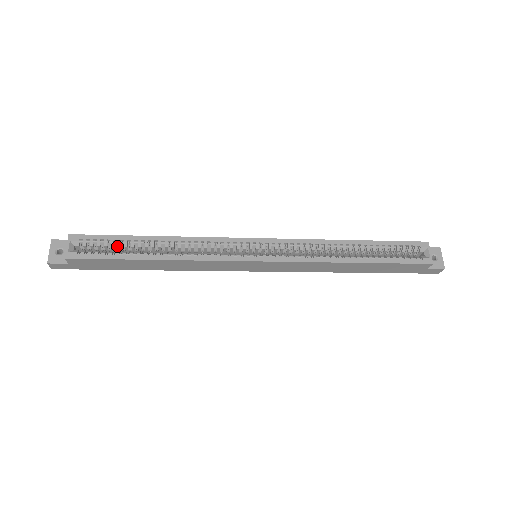
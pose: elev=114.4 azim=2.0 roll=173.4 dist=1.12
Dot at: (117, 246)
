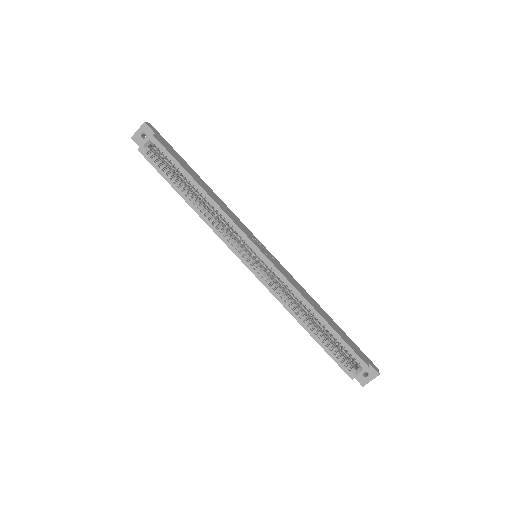
Dot at: (176, 168)
